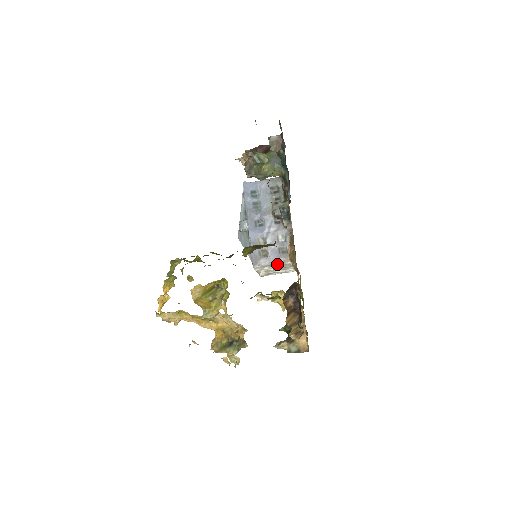
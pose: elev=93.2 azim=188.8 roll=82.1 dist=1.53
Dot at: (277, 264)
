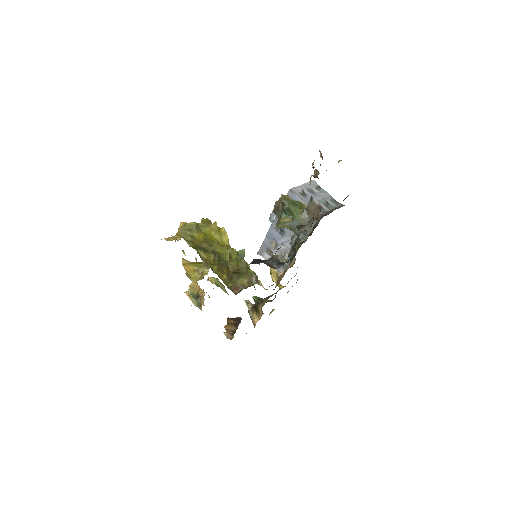
Dot at: occluded
